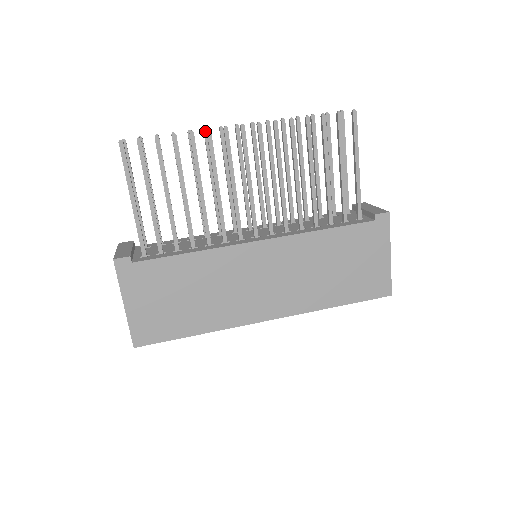
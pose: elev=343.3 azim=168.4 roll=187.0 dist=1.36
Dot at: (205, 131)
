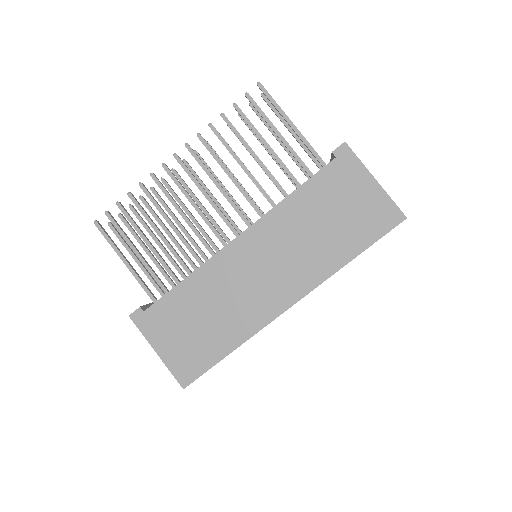
Dot at: (162, 180)
